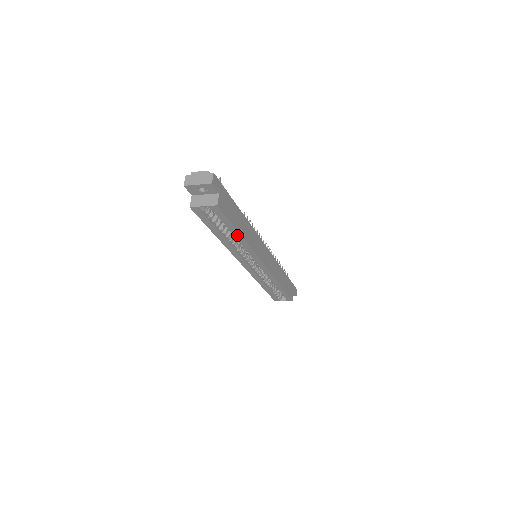
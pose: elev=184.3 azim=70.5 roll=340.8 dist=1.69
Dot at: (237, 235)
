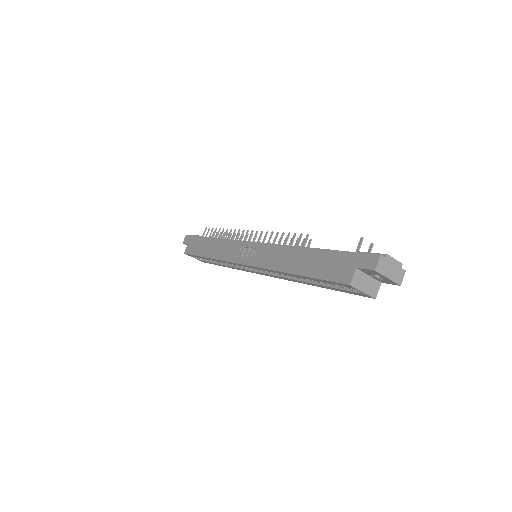
Dot at: (315, 285)
